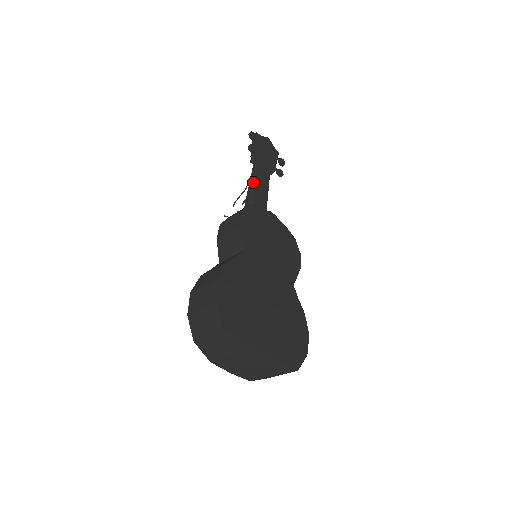
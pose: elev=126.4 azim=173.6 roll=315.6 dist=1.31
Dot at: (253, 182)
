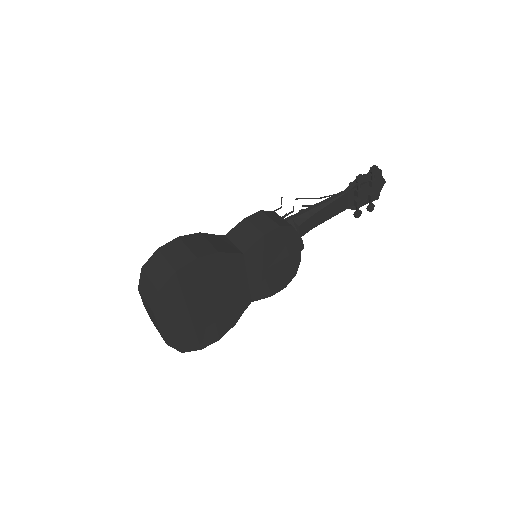
Dot at: (327, 203)
